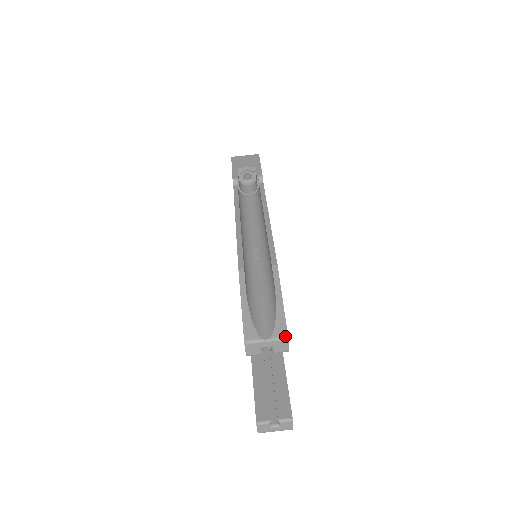
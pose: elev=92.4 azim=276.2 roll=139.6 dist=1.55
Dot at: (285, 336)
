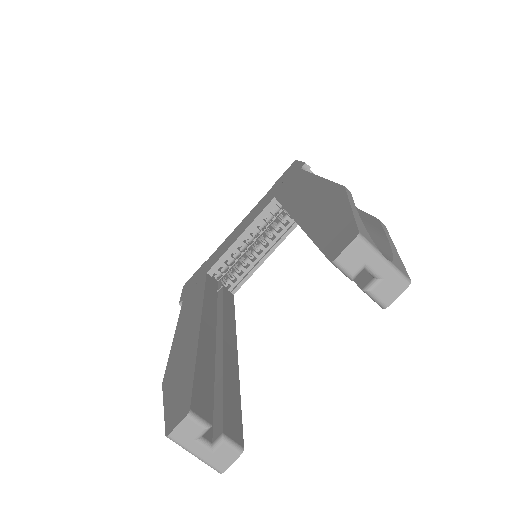
Dot at: (408, 277)
